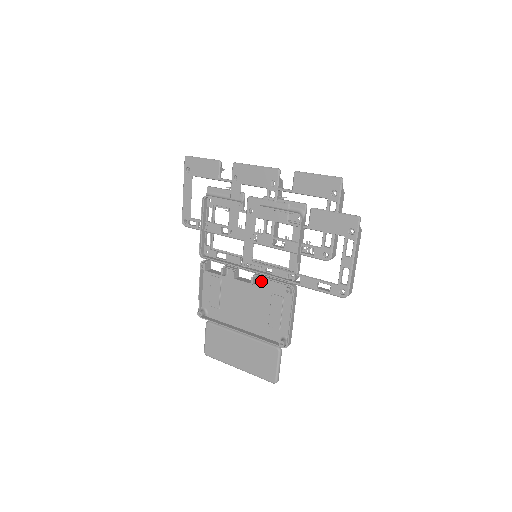
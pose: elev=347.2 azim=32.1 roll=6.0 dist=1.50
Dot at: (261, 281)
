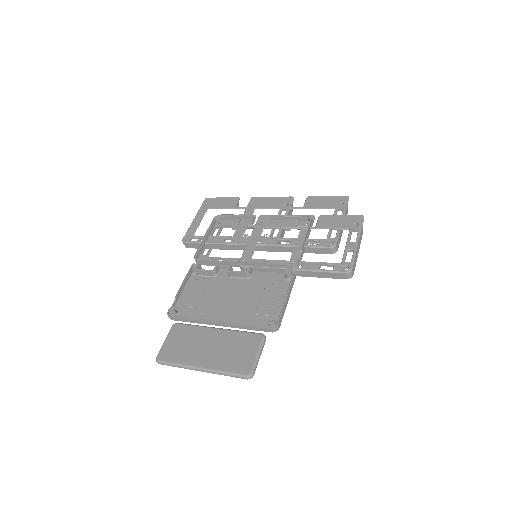
Dot at: (256, 275)
